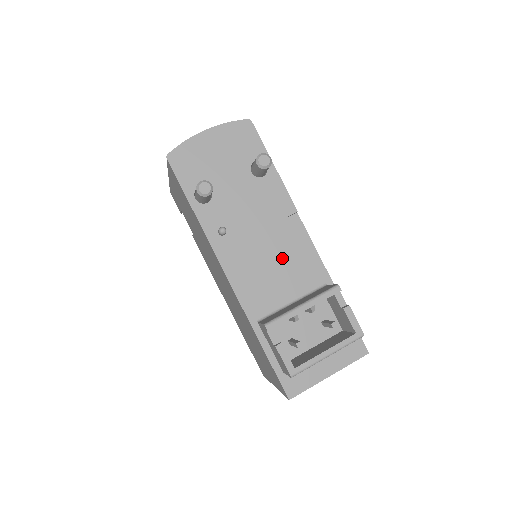
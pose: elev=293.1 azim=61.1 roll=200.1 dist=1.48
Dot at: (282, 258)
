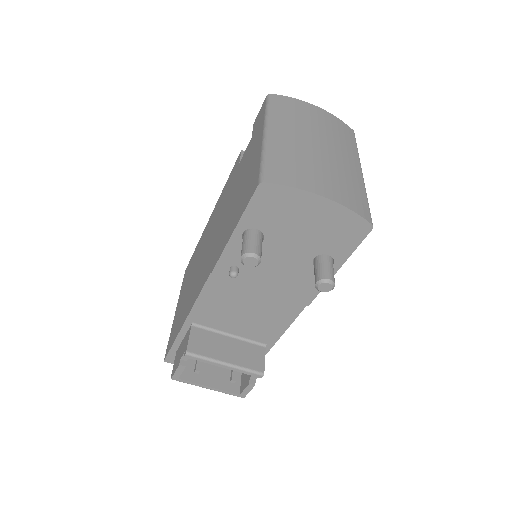
Dot at: (257, 313)
